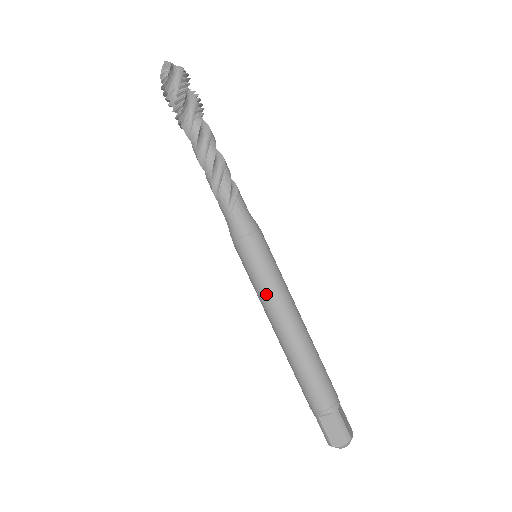
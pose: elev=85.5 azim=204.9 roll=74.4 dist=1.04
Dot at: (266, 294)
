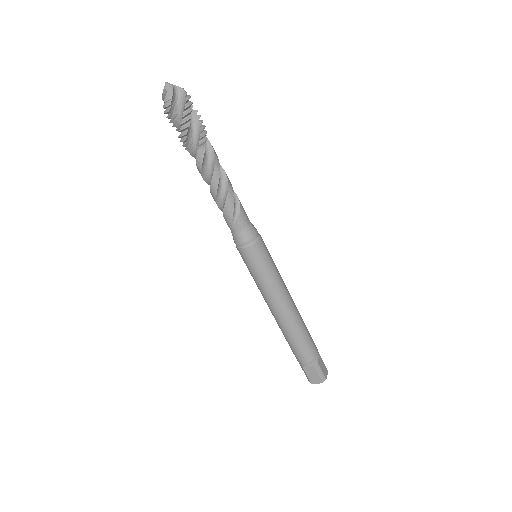
Dot at: (264, 289)
